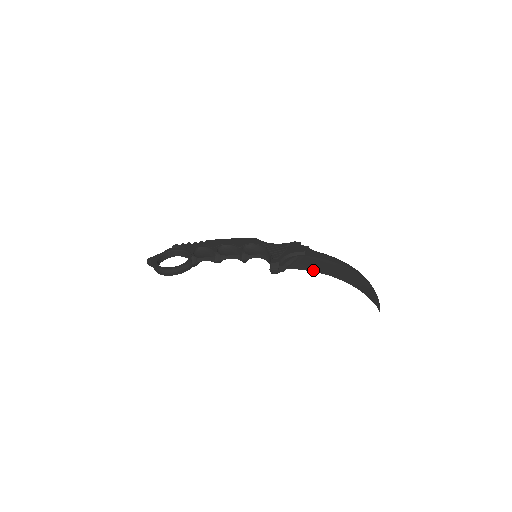
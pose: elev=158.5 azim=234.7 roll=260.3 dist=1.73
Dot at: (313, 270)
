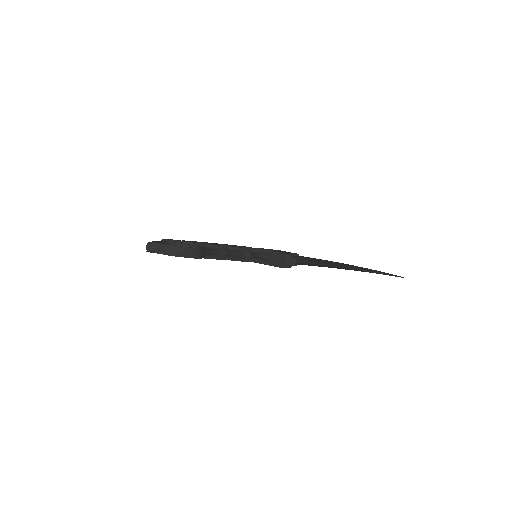
Dot at: (320, 263)
